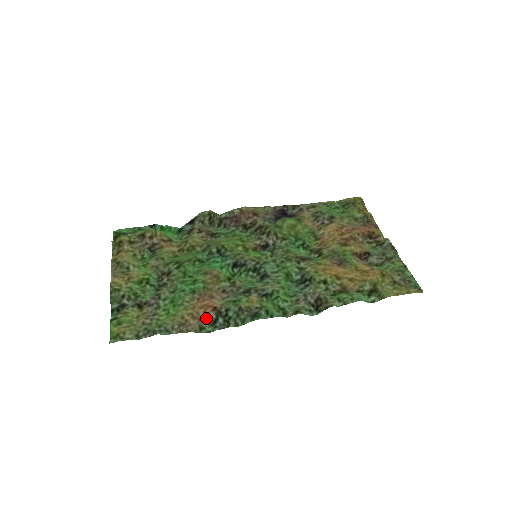
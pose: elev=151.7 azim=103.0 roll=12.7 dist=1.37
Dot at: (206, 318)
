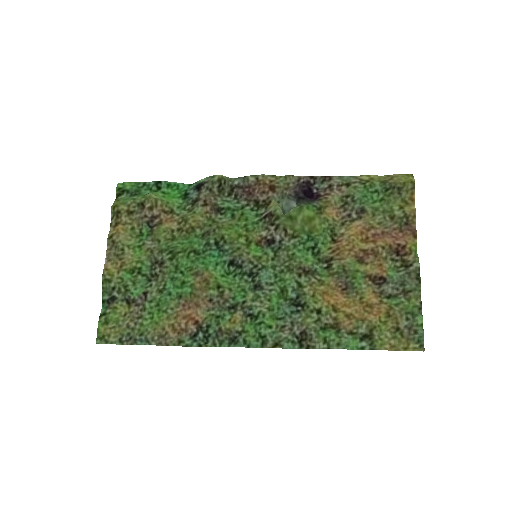
Dot at: (187, 330)
